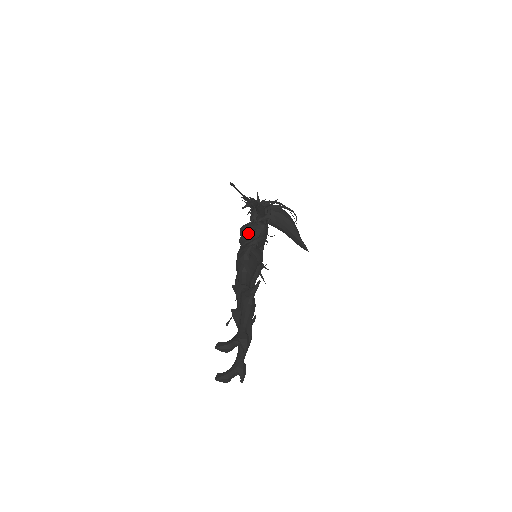
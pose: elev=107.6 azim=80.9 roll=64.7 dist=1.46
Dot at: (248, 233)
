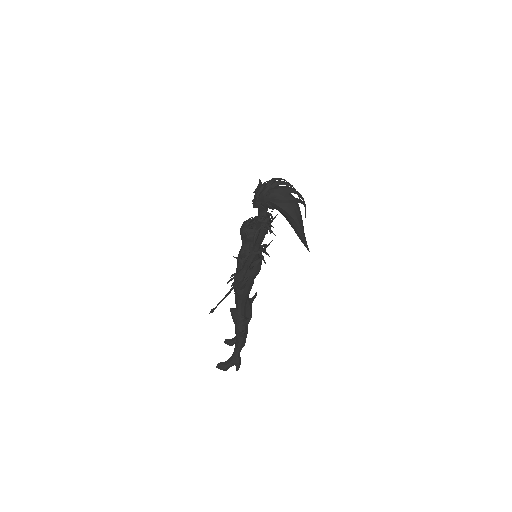
Dot at: (247, 240)
